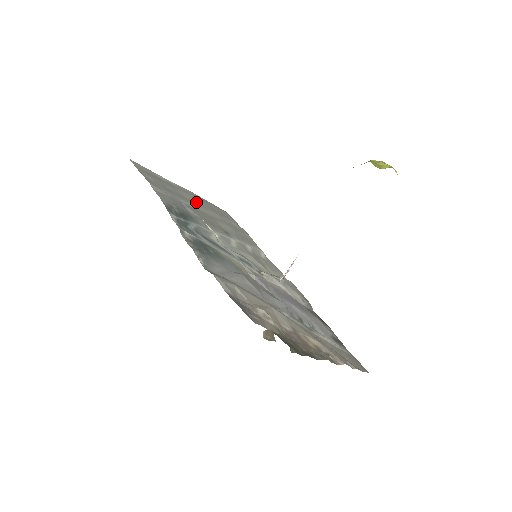
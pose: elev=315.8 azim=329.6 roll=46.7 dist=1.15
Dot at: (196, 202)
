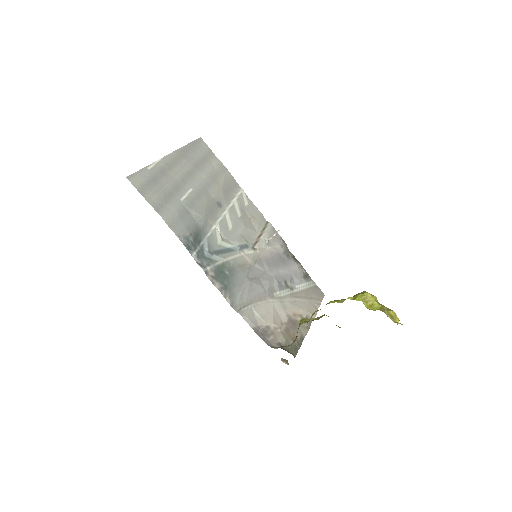
Dot at: (186, 175)
